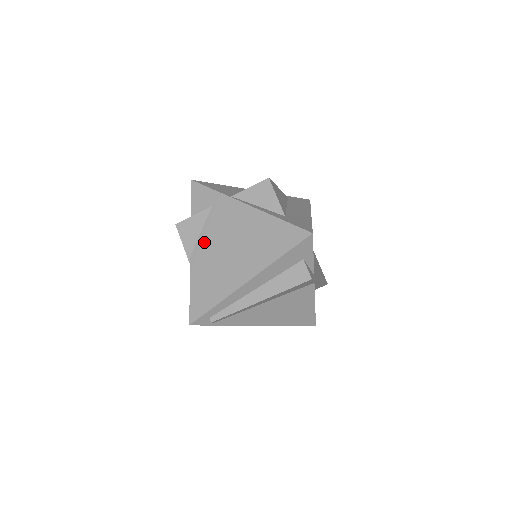
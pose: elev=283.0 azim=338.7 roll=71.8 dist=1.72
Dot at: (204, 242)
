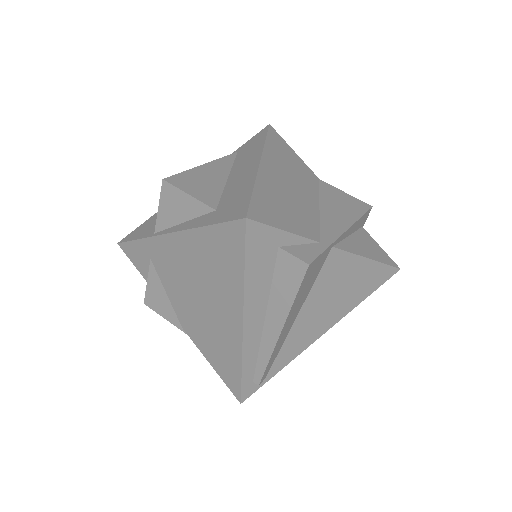
Dot at: (177, 304)
